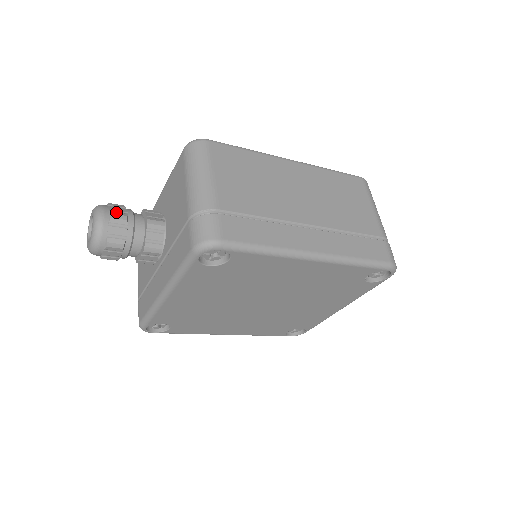
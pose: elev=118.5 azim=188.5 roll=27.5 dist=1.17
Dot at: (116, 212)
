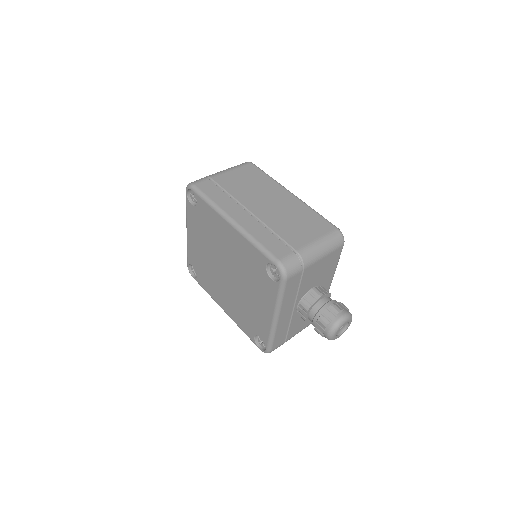
Dot at: occluded
